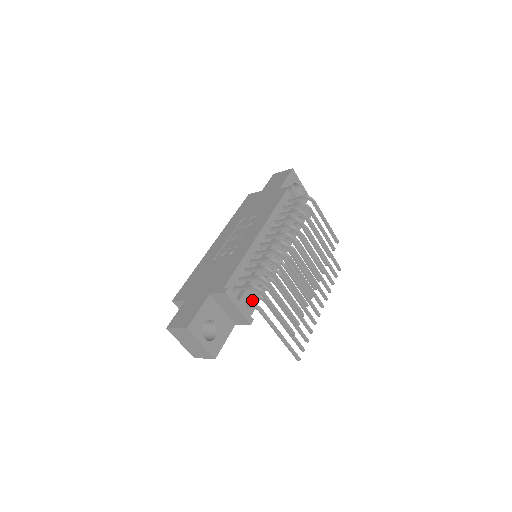
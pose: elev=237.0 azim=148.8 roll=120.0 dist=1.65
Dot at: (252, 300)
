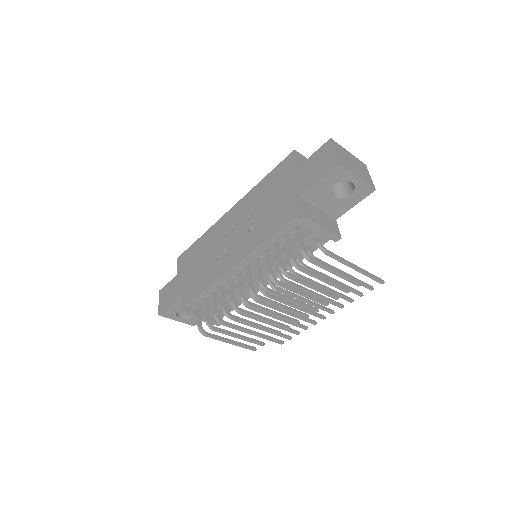
Dot at: occluded
